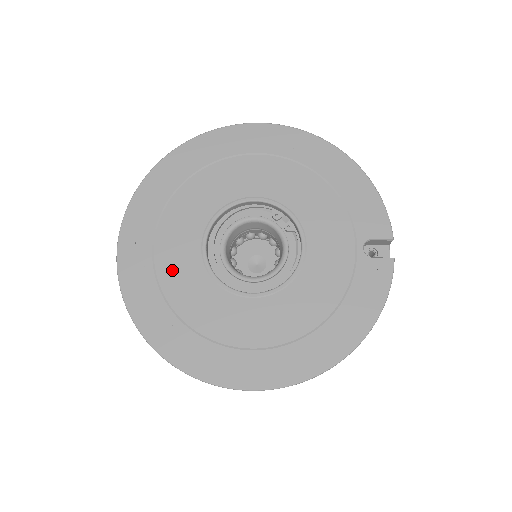
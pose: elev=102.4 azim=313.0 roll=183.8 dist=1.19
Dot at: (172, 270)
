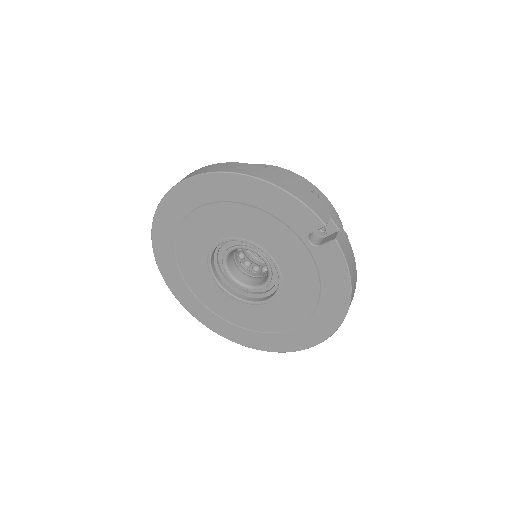
Dot at: (216, 305)
